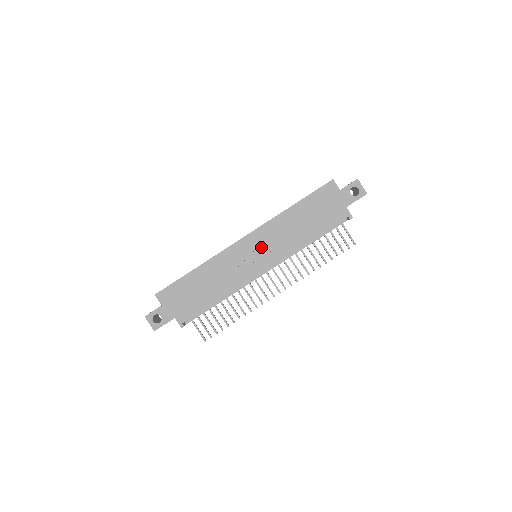
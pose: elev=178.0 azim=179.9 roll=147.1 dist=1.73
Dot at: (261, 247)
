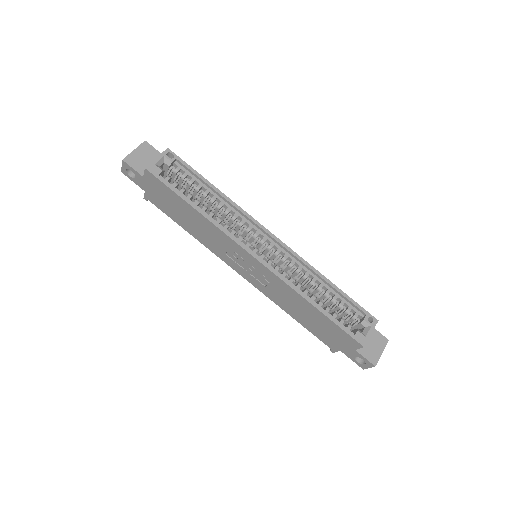
Dot at: (258, 273)
